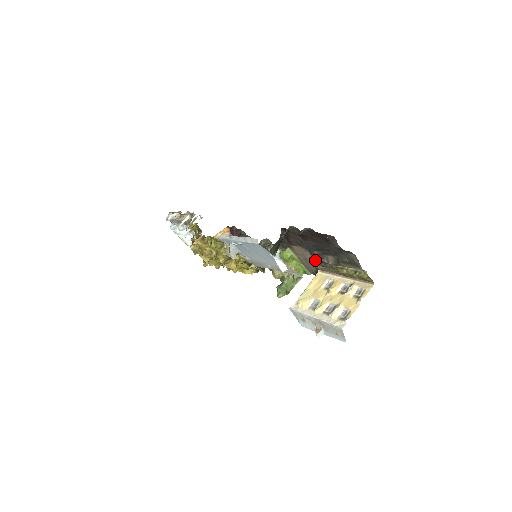
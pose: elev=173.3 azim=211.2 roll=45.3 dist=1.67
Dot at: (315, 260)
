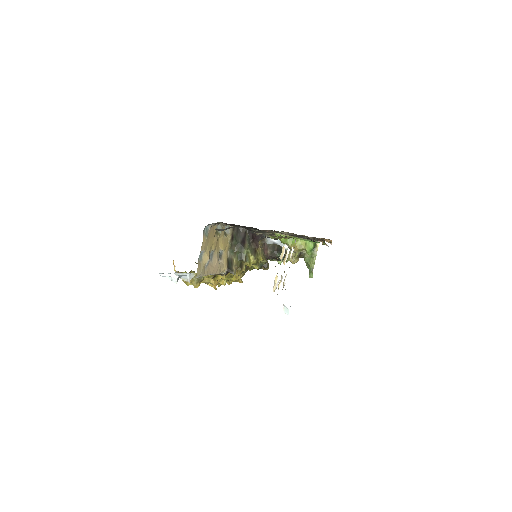
Dot at: occluded
